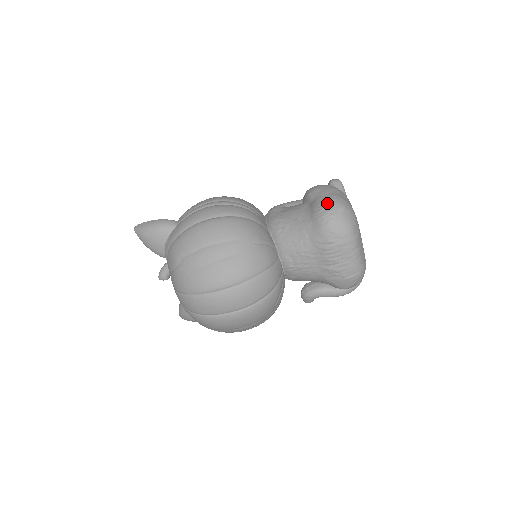
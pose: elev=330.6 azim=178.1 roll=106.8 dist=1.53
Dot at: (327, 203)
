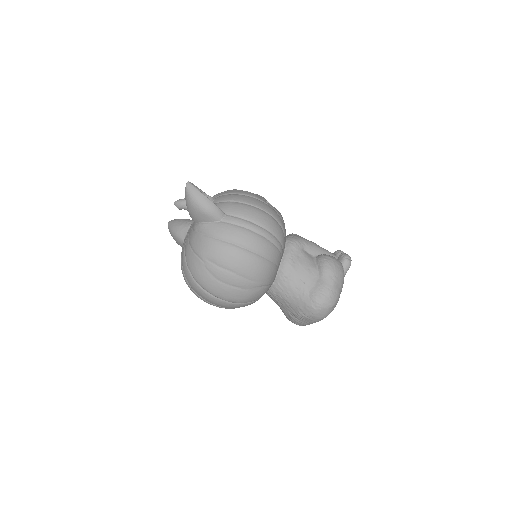
Dot at: (328, 296)
